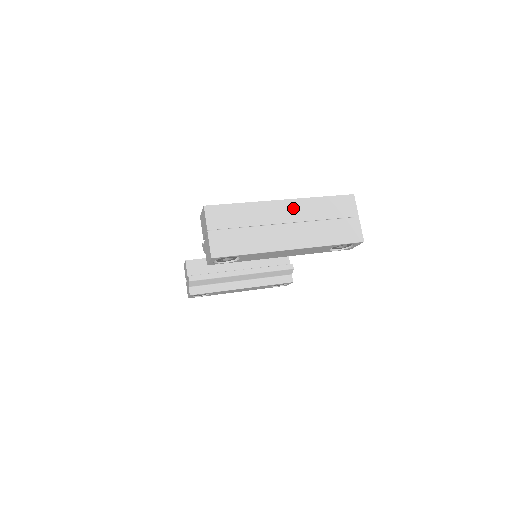
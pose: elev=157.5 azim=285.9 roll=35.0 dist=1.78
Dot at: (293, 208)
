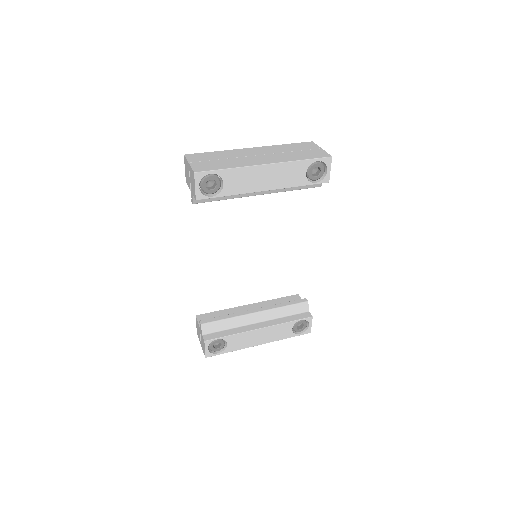
Dot at: (262, 150)
